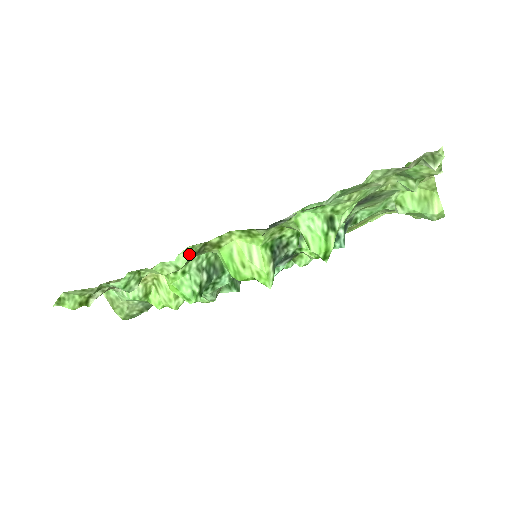
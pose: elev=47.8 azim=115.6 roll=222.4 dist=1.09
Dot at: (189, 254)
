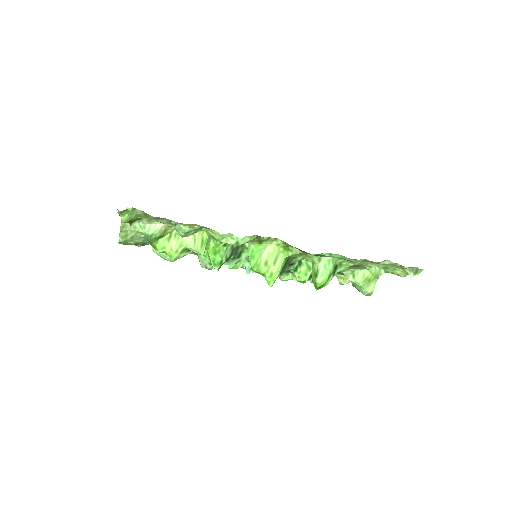
Dot at: (250, 239)
